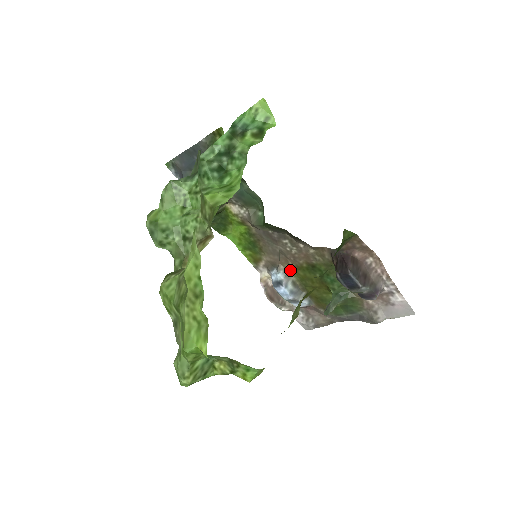
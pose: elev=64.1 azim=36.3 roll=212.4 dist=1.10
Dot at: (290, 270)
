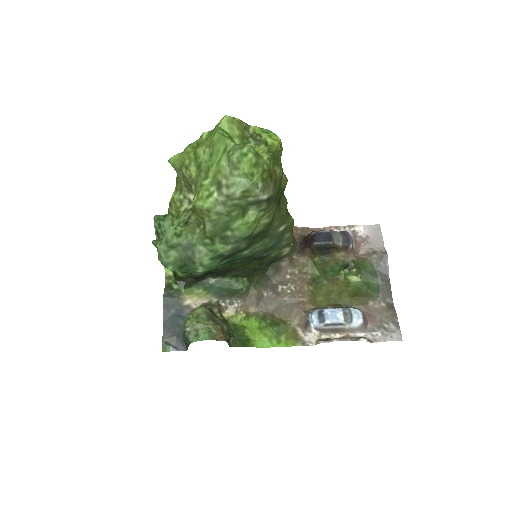
Dot at: (314, 306)
